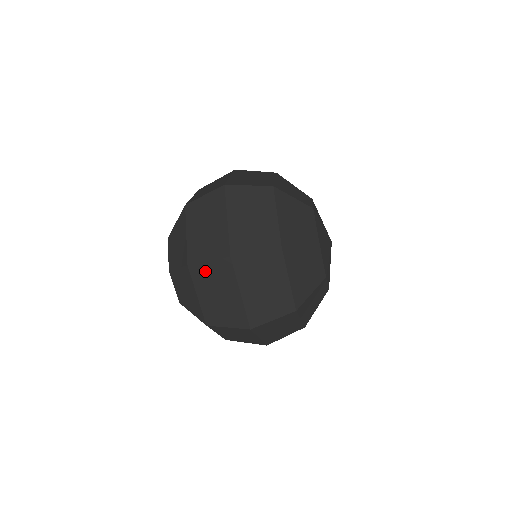
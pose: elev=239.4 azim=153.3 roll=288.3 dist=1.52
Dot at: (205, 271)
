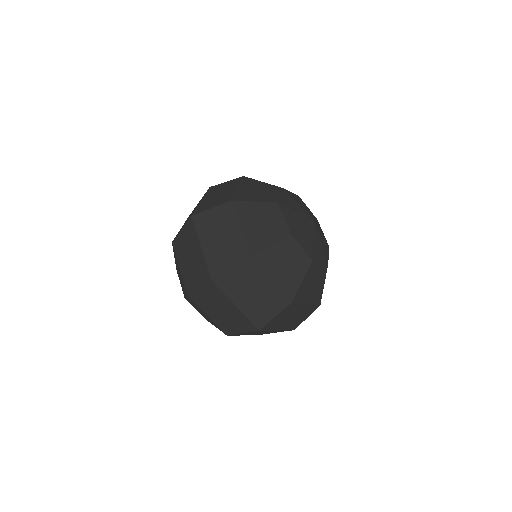
Dot at: (202, 296)
